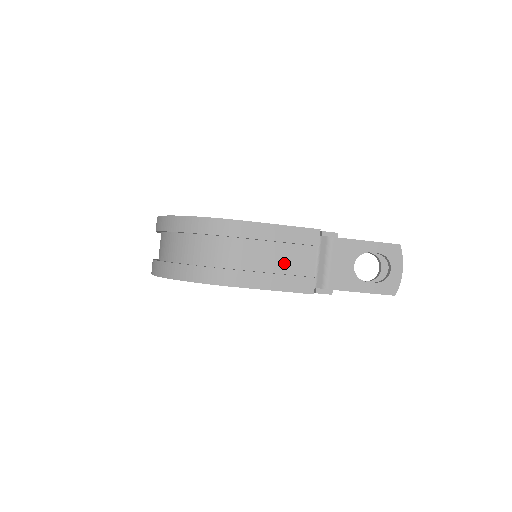
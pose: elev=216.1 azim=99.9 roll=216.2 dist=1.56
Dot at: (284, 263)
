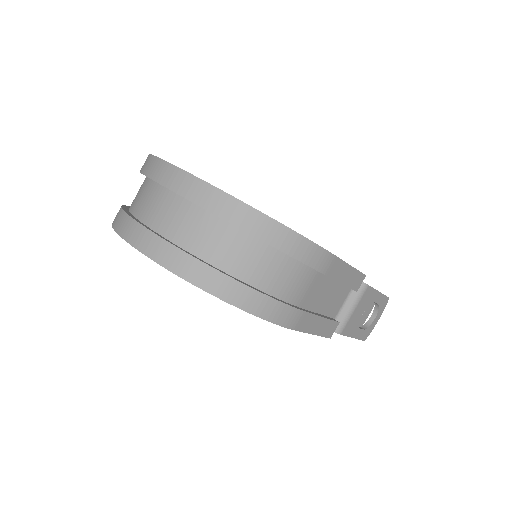
Dot at: (326, 303)
